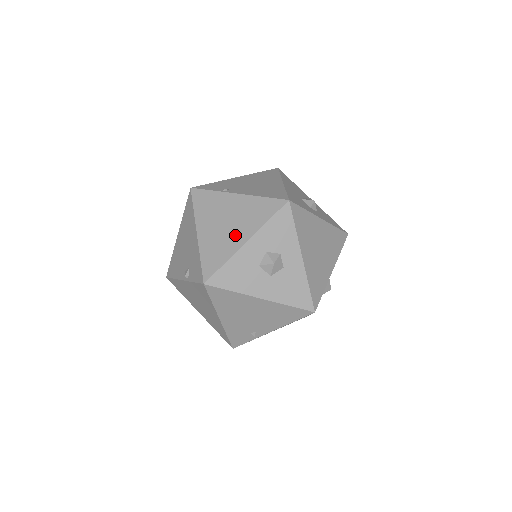
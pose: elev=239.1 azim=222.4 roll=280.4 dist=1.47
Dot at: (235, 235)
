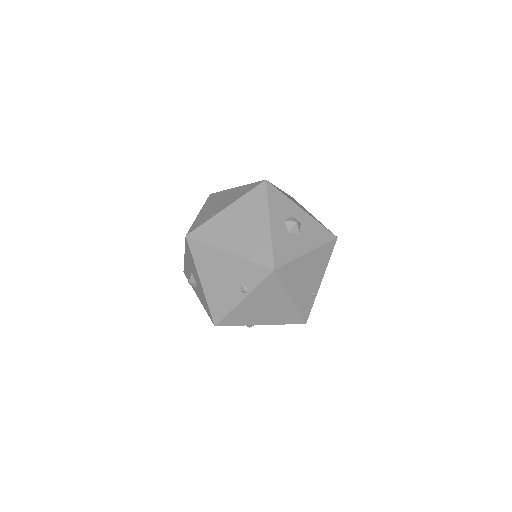
Dot at: (257, 227)
